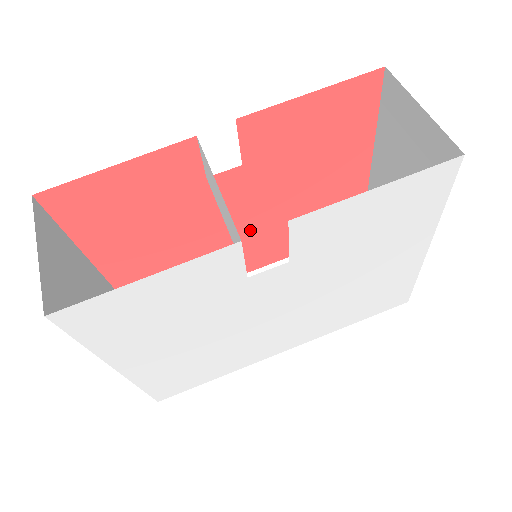
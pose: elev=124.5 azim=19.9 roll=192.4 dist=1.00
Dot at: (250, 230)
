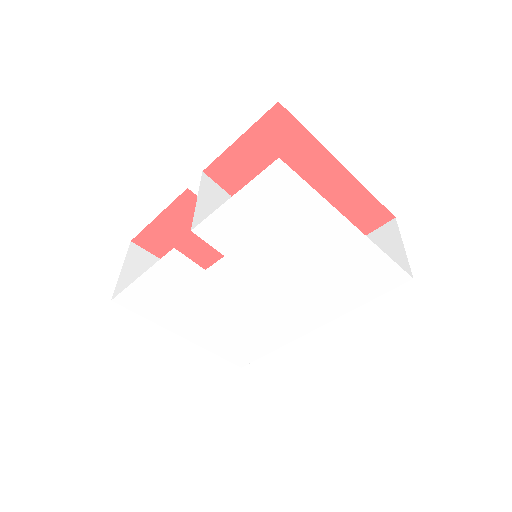
Dot at: occluded
